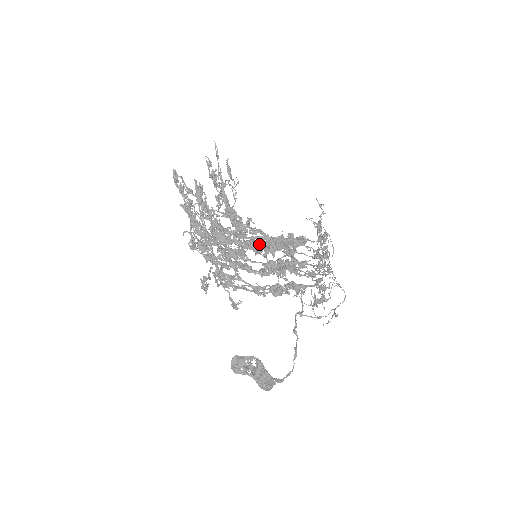
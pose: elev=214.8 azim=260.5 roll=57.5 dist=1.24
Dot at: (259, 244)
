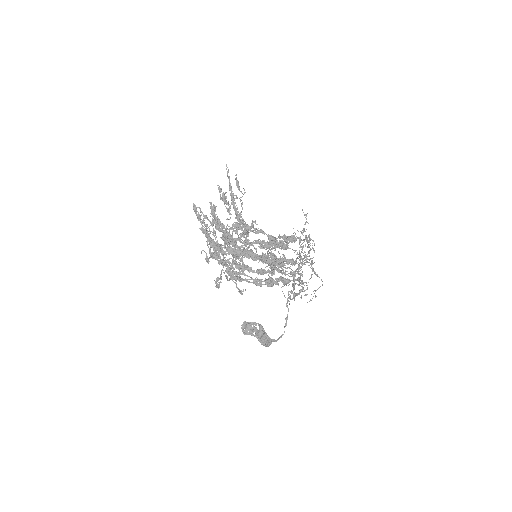
Dot at: (255, 254)
